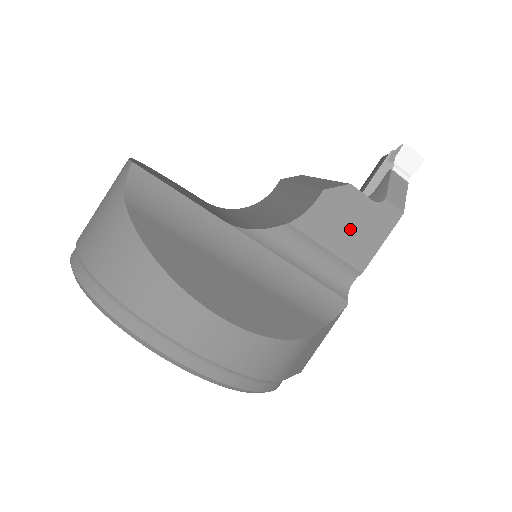
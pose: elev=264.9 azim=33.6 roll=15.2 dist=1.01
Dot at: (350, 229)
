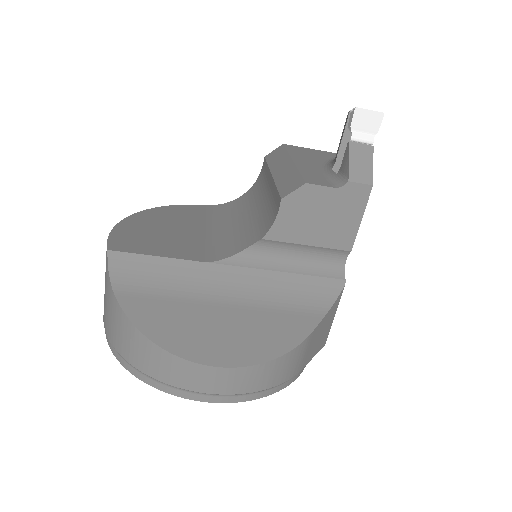
Dot at: (323, 221)
